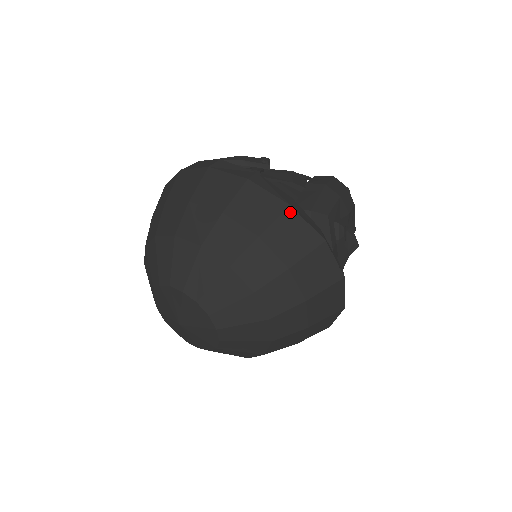
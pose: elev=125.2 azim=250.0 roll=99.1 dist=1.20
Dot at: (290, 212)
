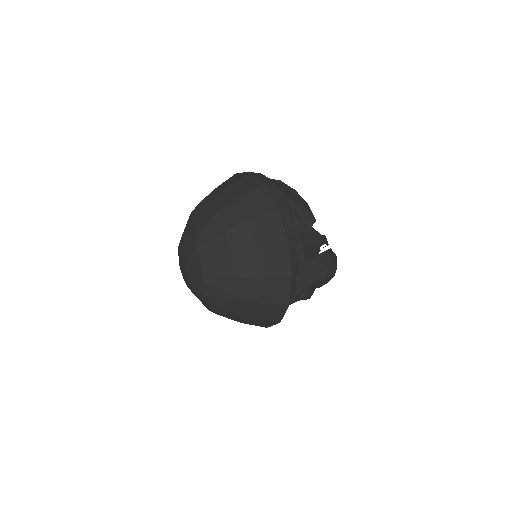
Dot at: (288, 279)
